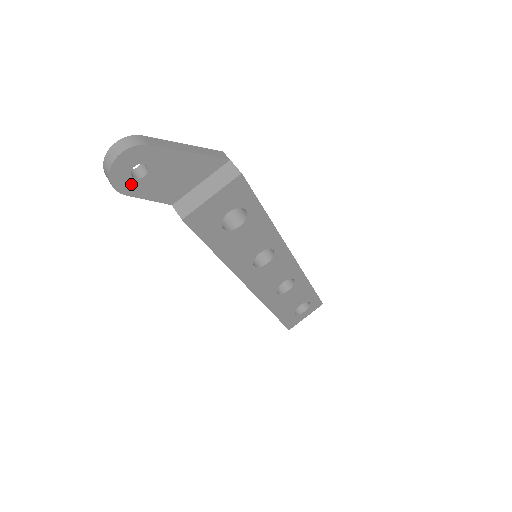
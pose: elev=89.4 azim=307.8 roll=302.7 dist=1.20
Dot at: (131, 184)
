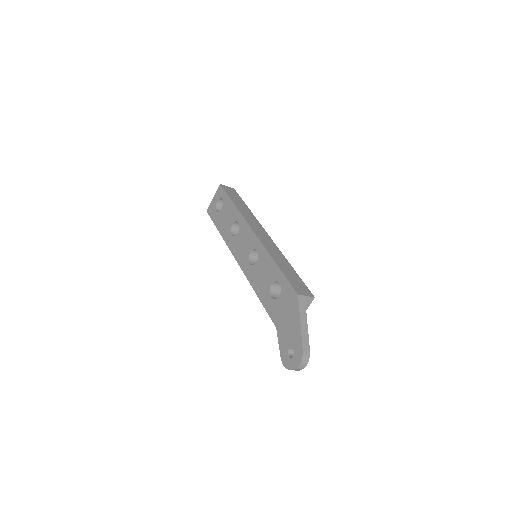
Dot at: occluded
